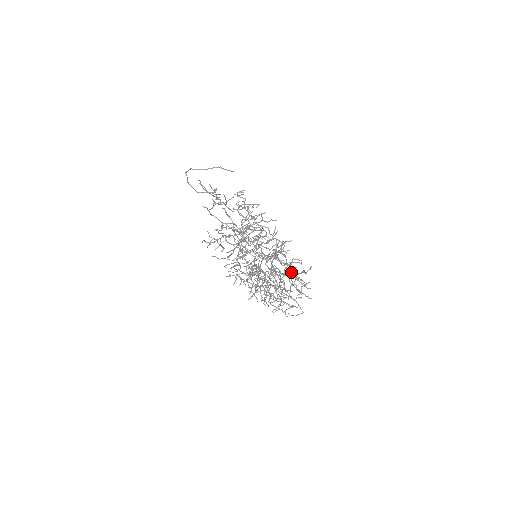
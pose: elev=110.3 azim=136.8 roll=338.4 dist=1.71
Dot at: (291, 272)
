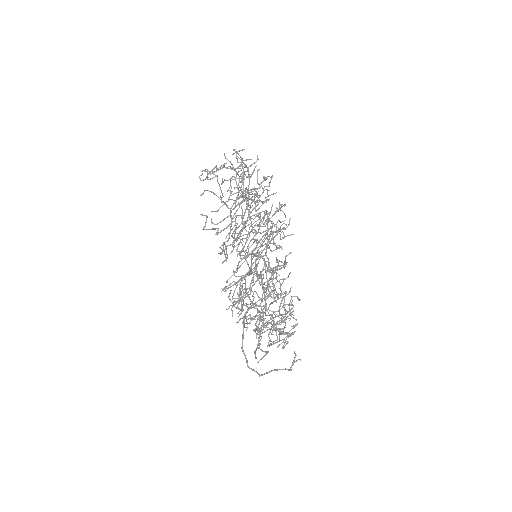
Dot at: occluded
